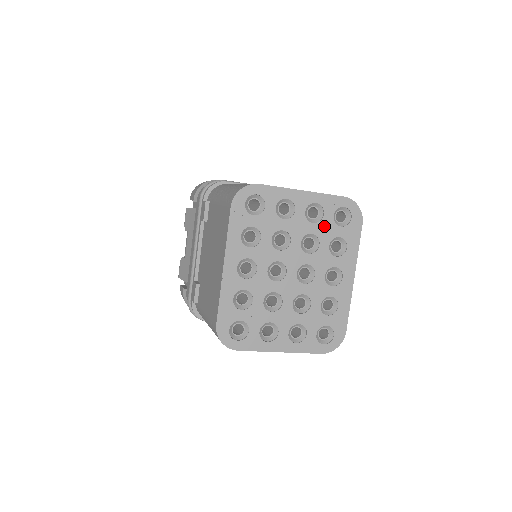
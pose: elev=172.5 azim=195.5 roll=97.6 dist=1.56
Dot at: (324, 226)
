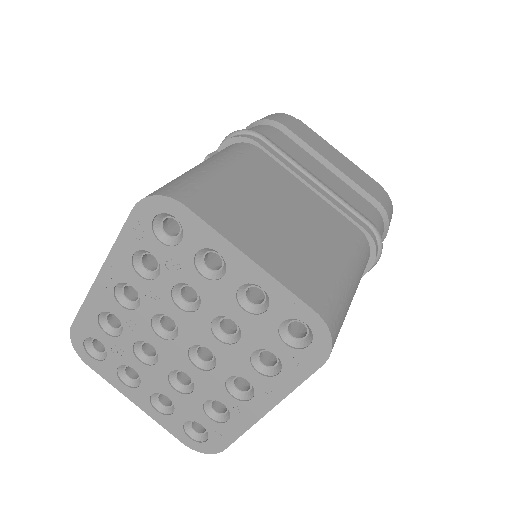
Dot at: (259, 325)
